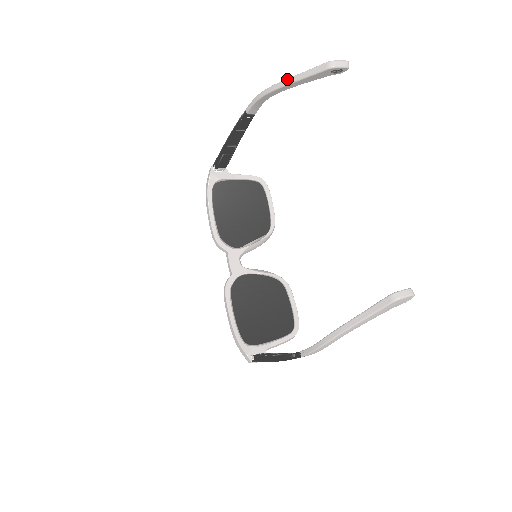
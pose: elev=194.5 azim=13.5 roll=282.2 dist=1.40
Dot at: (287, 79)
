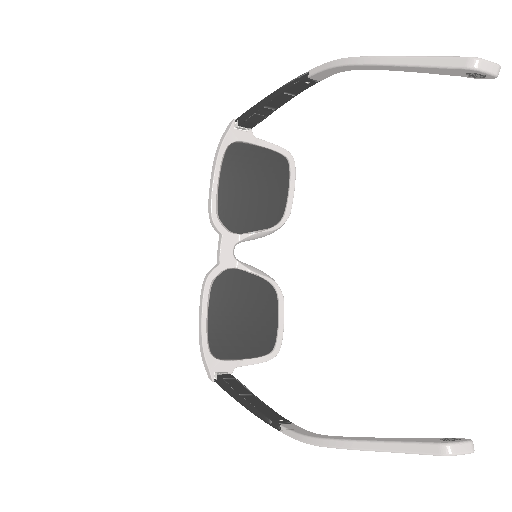
Dot at: (392, 57)
